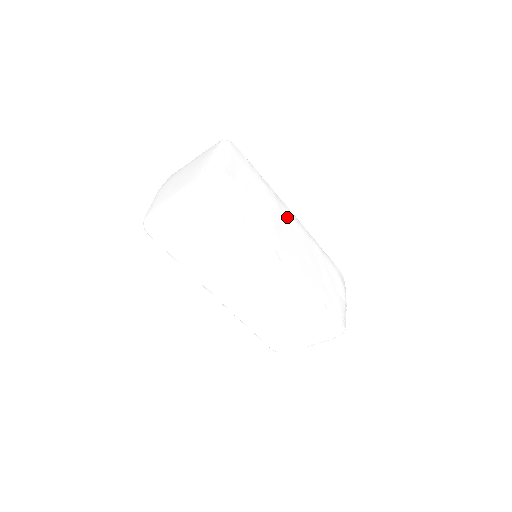
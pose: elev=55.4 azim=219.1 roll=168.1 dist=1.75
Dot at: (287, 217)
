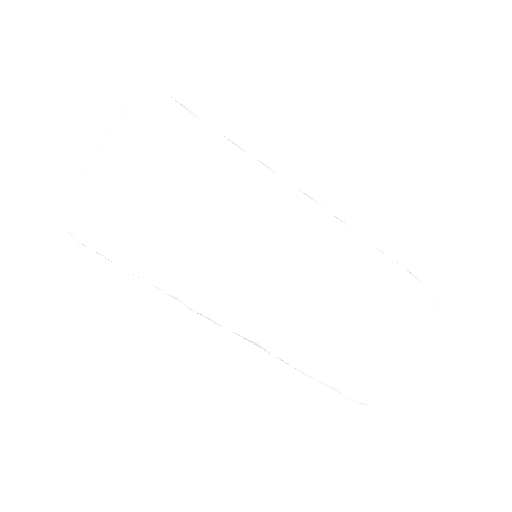
Dot at: (285, 223)
